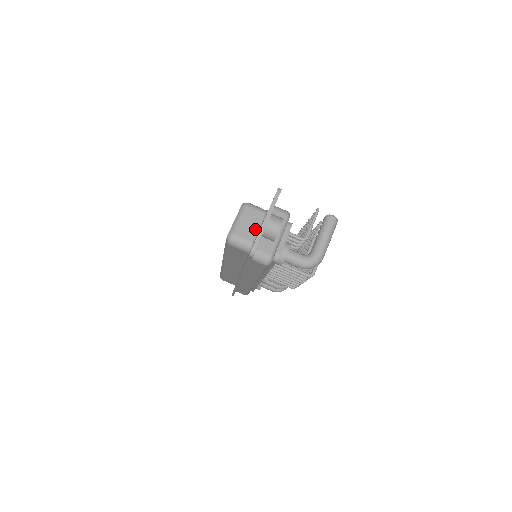
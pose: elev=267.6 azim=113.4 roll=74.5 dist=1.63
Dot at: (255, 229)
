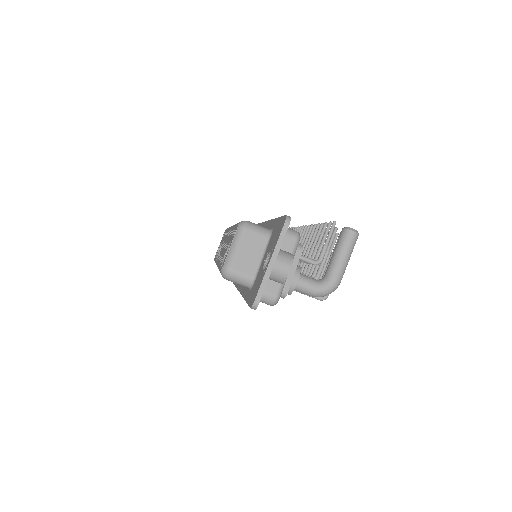
Dot at: (256, 259)
